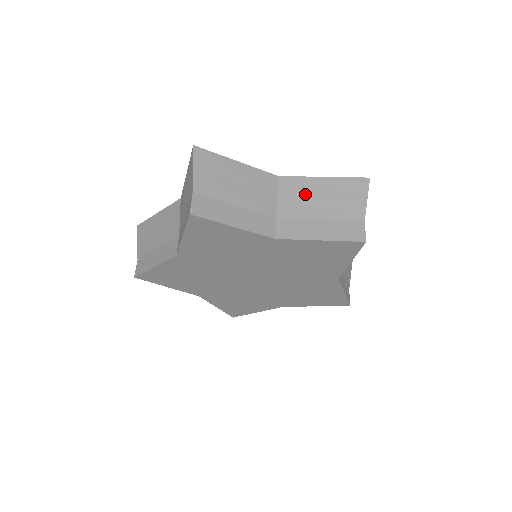
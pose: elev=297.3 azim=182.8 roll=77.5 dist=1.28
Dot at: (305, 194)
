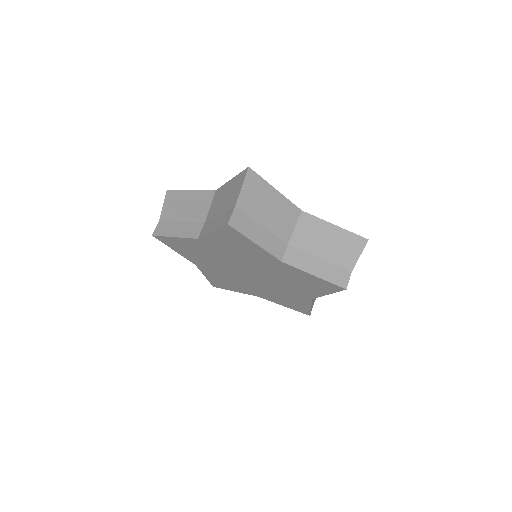
Dot at: (316, 233)
